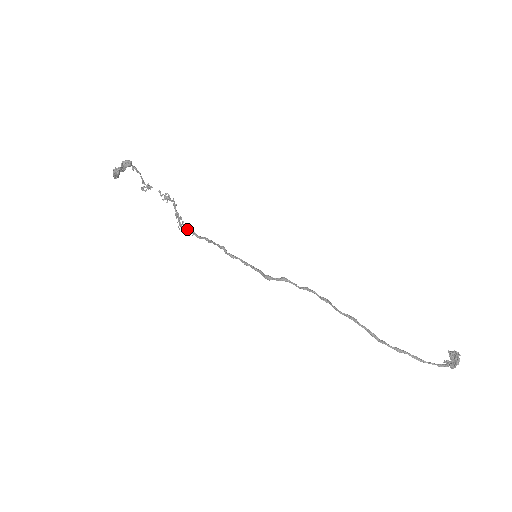
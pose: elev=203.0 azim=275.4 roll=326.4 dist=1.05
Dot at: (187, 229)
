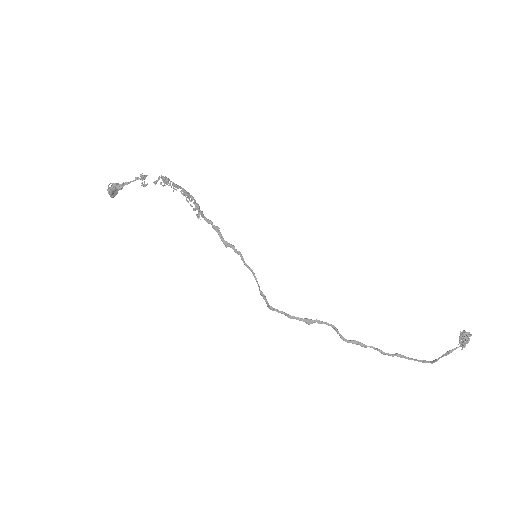
Dot at: occluded
